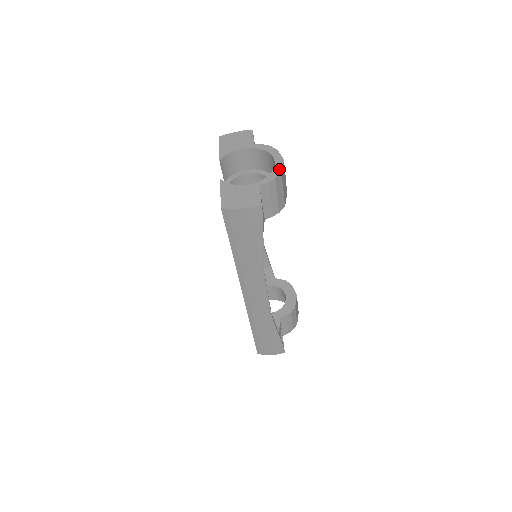
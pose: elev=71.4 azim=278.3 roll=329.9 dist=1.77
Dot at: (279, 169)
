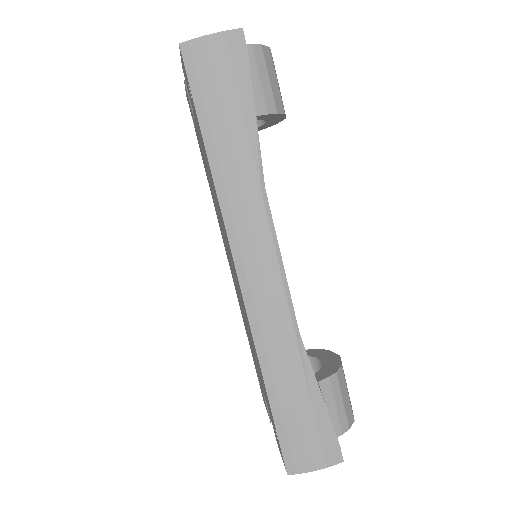
Dot at: occluded
